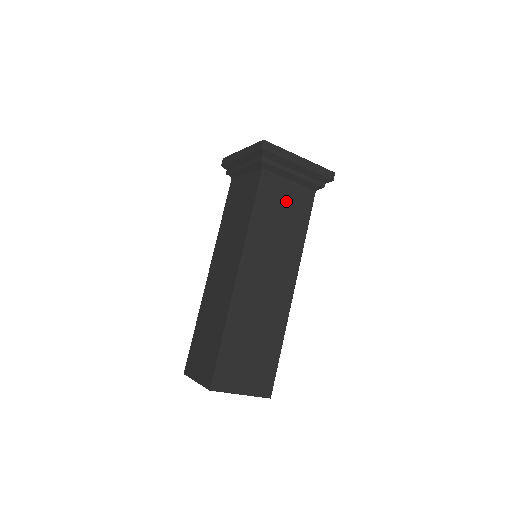
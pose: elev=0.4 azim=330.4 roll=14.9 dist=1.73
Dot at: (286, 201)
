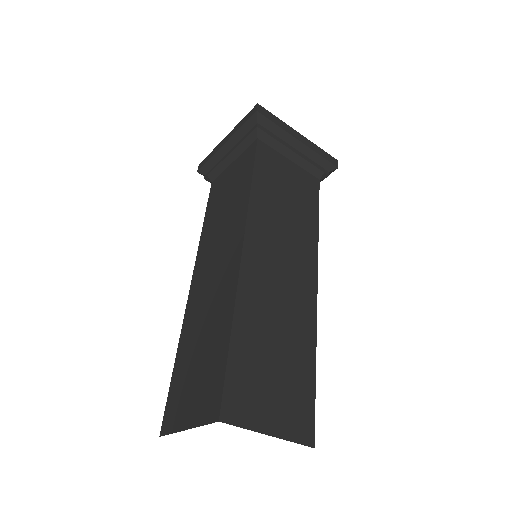
Dot at: (289, 180)
